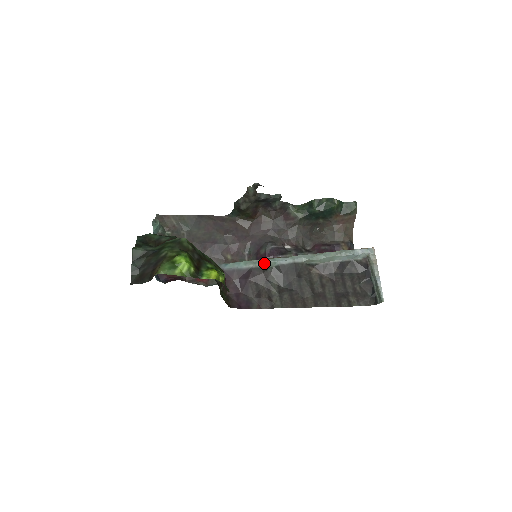
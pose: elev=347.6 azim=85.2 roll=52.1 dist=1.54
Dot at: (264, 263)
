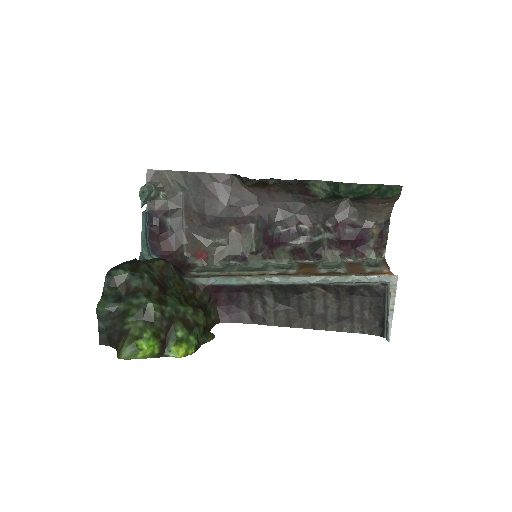
Dot at: (259, 282)
